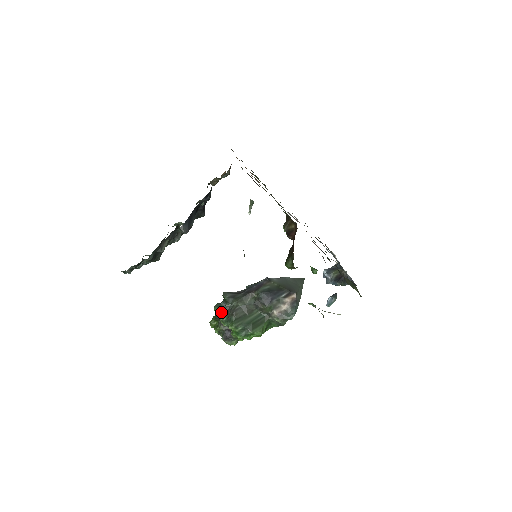
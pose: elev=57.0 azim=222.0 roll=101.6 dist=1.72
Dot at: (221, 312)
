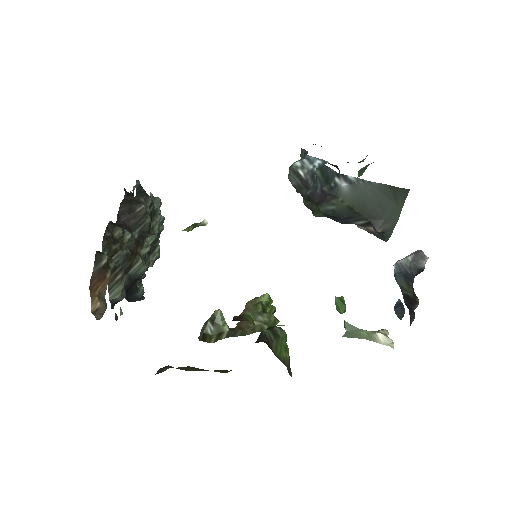
Dot at: occluded
